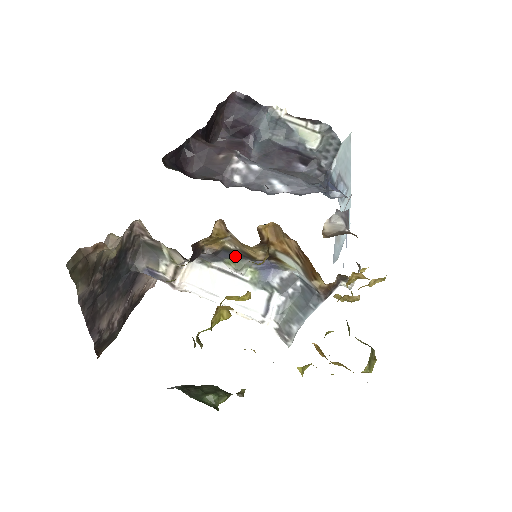
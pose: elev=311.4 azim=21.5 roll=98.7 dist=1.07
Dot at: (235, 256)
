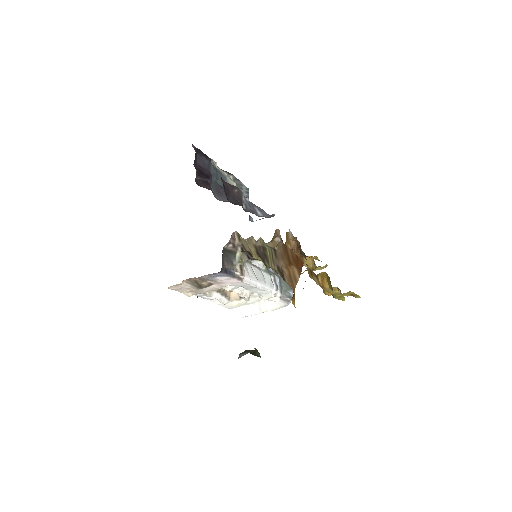
Dot at: occluded
